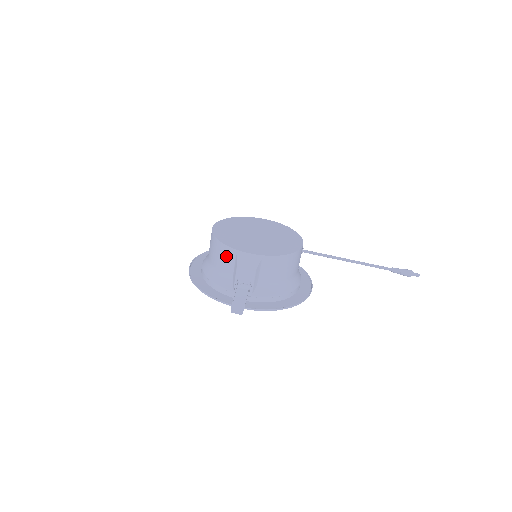
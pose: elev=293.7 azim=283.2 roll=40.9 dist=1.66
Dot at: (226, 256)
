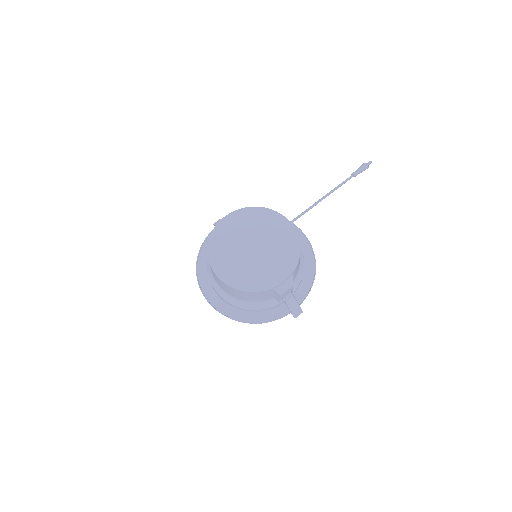
Dot at: (263, 295)
